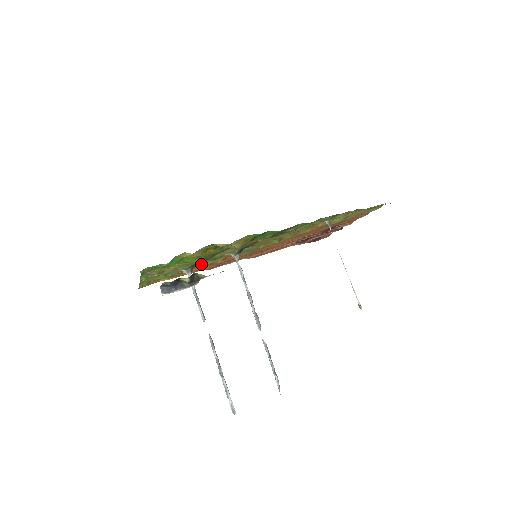
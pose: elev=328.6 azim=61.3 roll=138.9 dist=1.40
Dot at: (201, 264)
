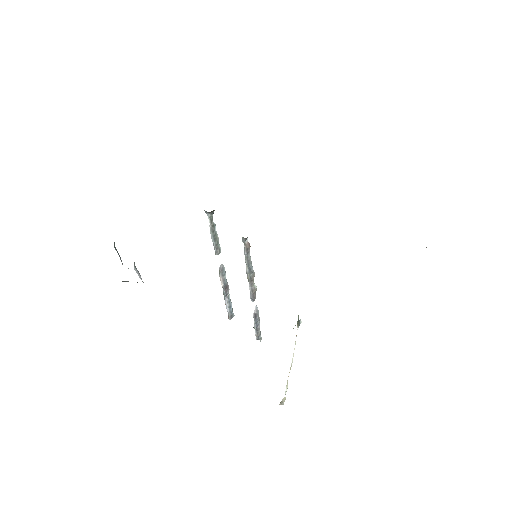
Dot at: occluded
